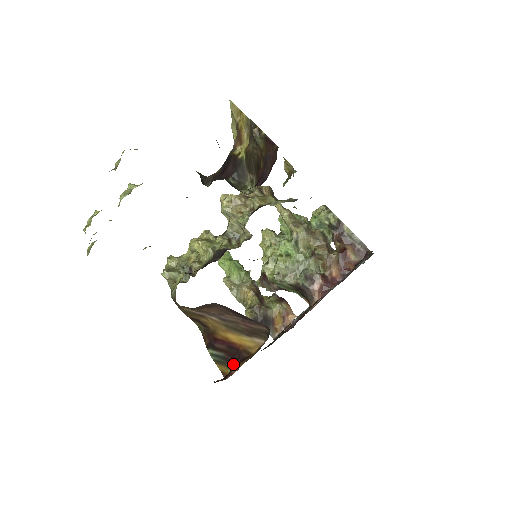
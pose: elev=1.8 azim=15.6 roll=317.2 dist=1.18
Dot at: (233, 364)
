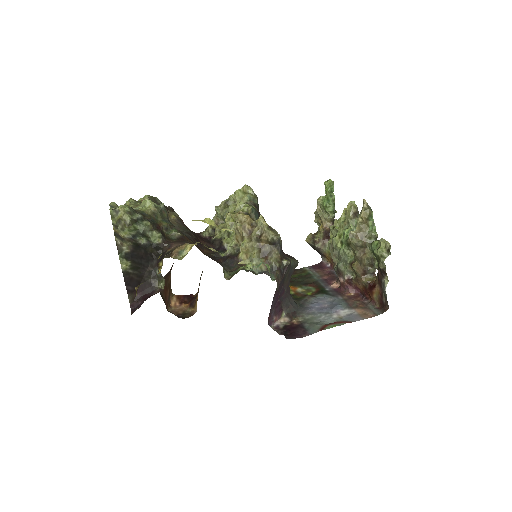
Dot at: (194, 297)
